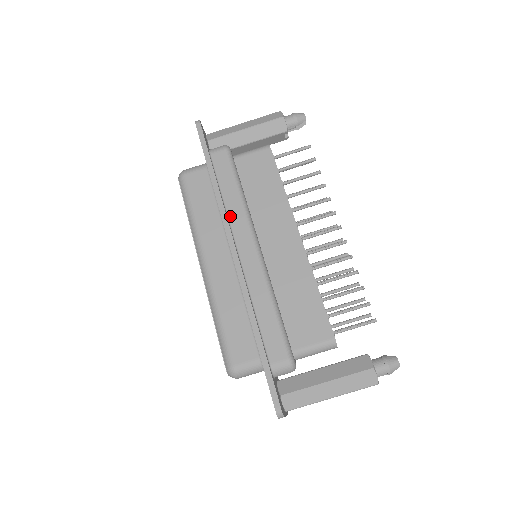
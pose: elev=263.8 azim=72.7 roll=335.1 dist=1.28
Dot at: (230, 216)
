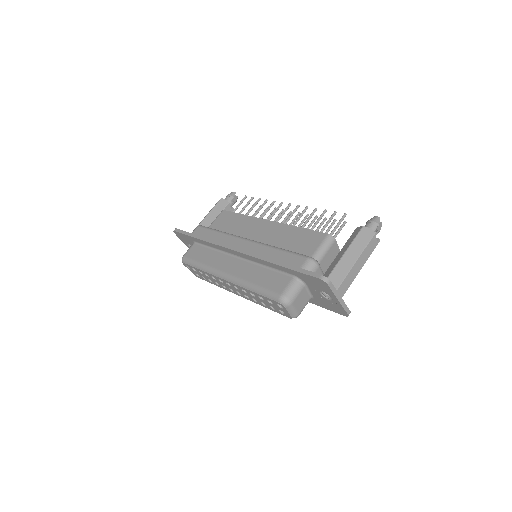
Dot at: occluded
